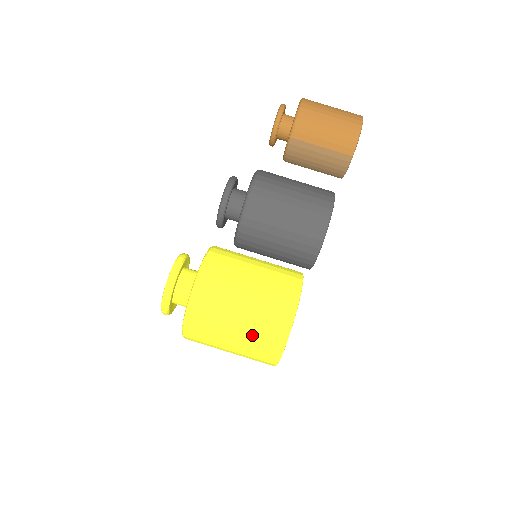
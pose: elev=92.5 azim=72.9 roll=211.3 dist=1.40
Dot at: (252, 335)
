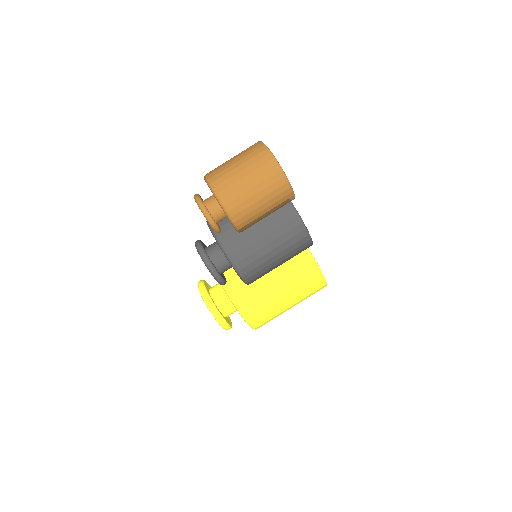
Dot at: (302, 298)
